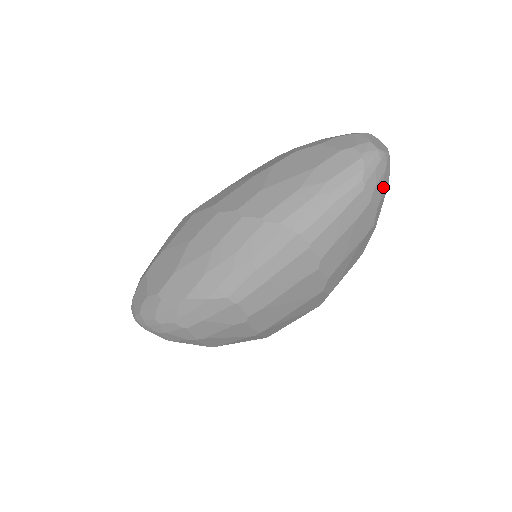
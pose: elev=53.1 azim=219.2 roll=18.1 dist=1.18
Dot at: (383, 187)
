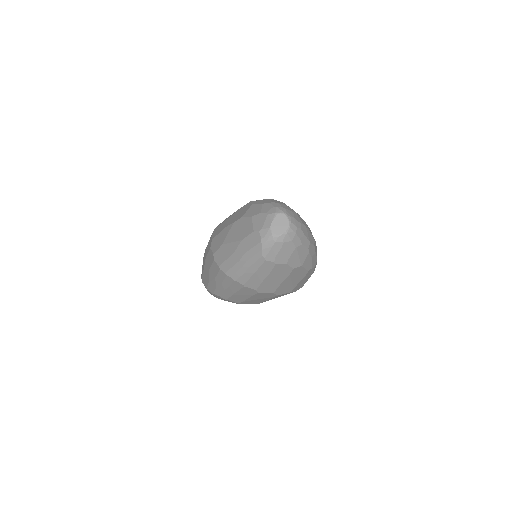
Dot at: (287, 252)
